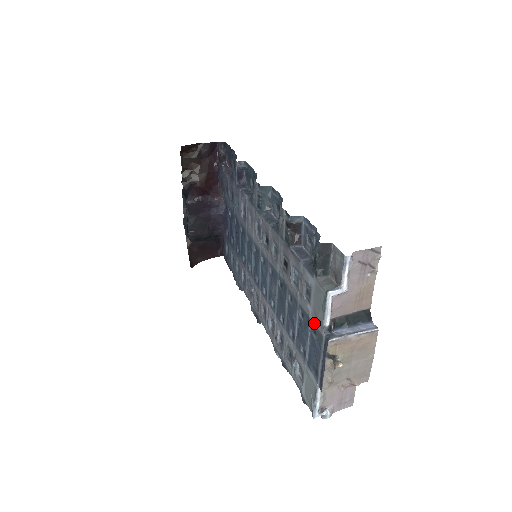
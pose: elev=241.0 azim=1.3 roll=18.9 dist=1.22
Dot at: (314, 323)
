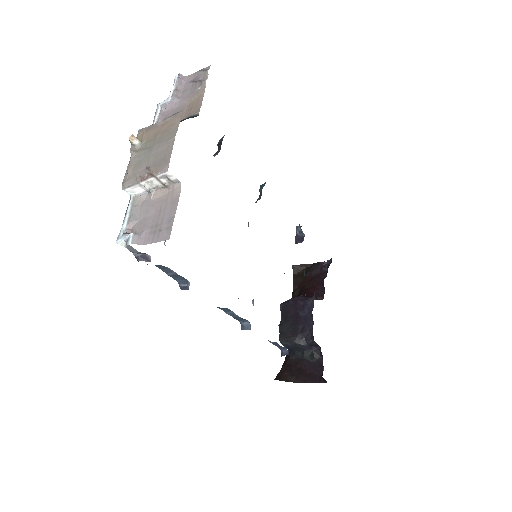
Dot at: occluded
